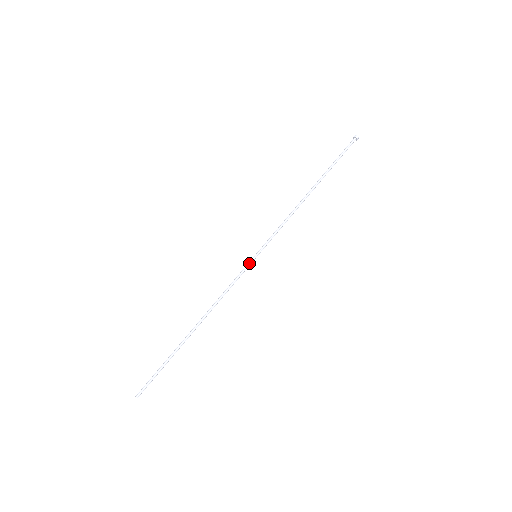
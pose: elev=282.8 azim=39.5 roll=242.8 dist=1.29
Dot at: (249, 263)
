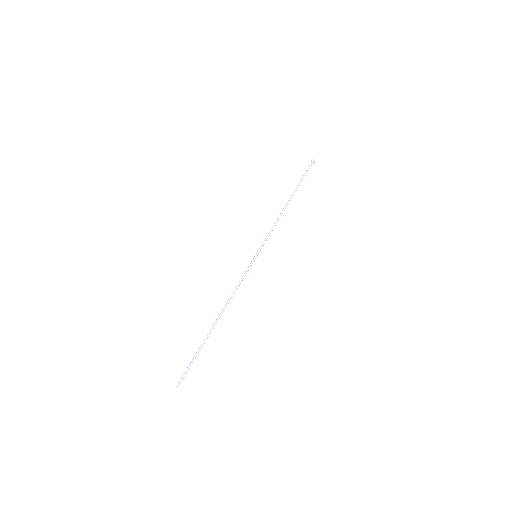
Dot at: (251, 262)
